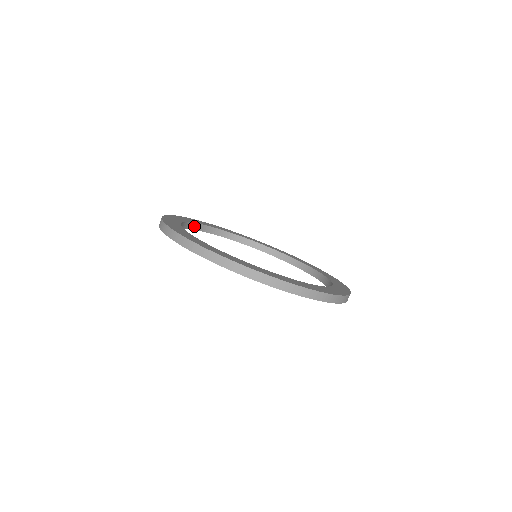
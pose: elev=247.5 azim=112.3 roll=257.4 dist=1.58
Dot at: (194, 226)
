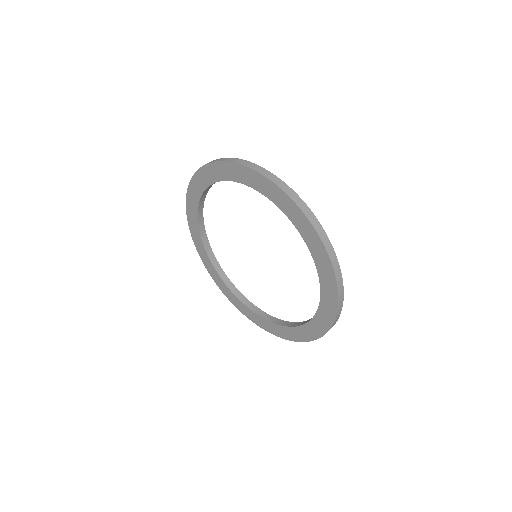
Dot at: (202, 198)
